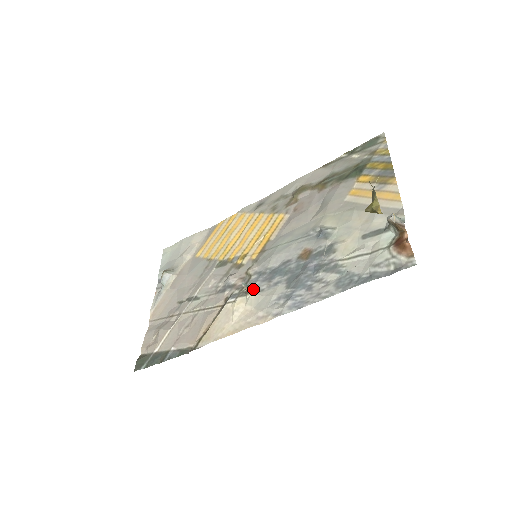
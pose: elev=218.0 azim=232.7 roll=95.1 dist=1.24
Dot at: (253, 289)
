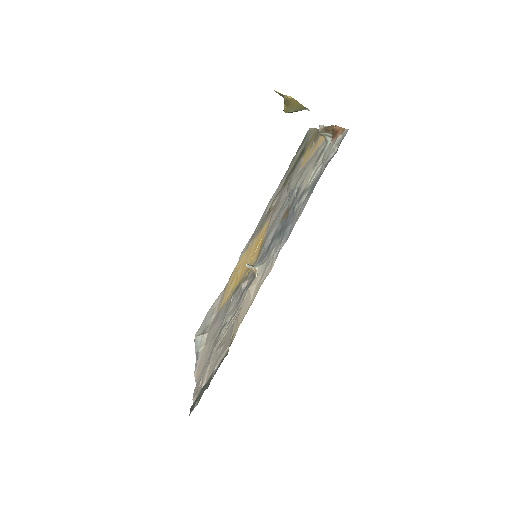
Dot at: (258, 266)
